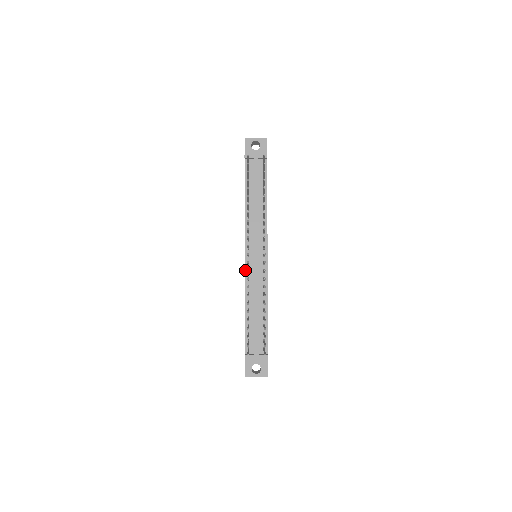
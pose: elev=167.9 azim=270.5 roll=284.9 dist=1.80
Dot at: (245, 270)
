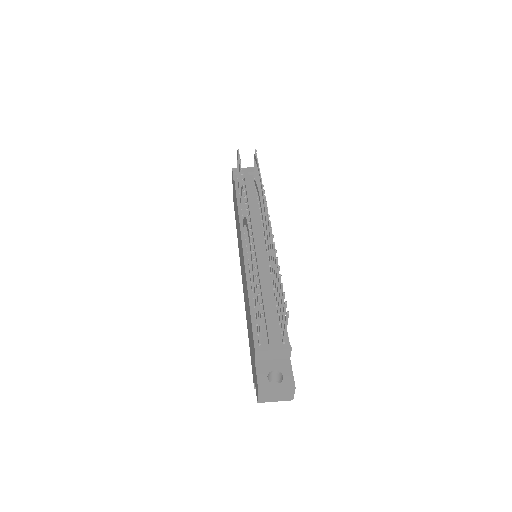
Dot at: (244, 258)
